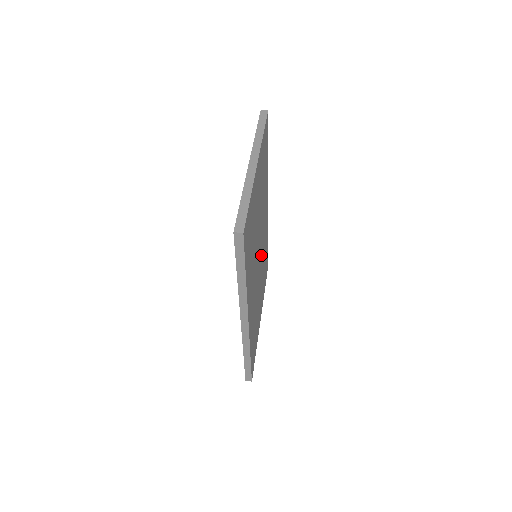
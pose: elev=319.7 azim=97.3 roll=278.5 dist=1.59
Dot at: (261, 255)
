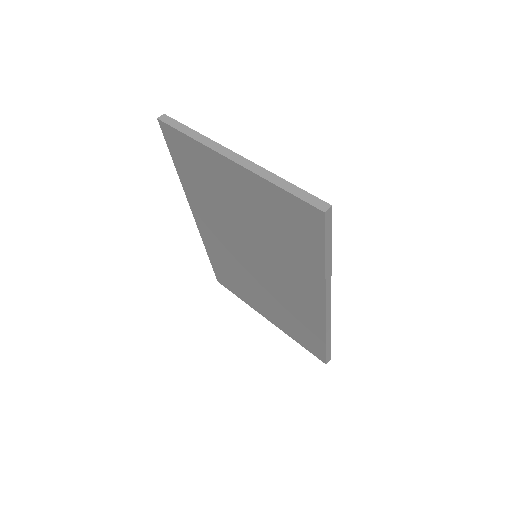
Dot at: occluded
